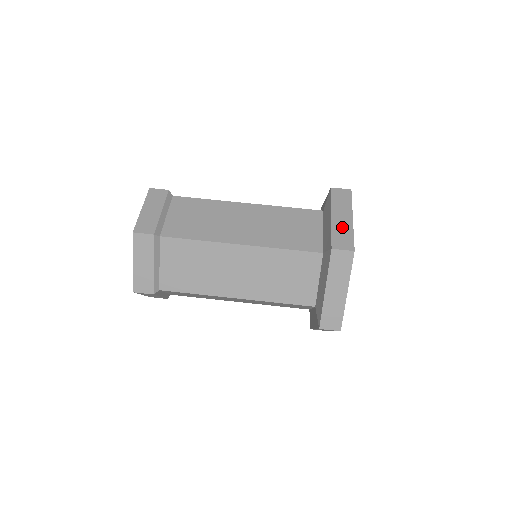
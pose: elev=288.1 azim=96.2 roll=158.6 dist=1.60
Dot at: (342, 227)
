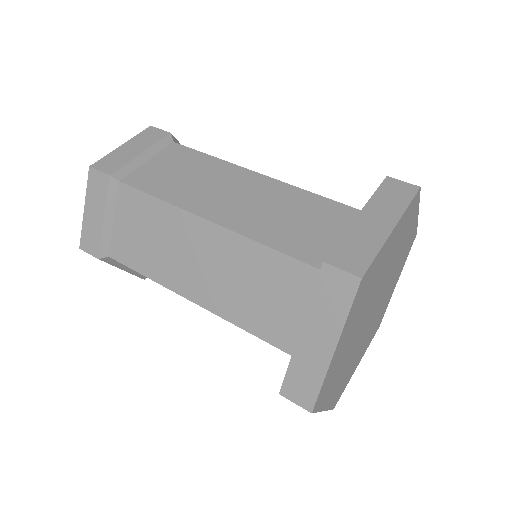
Dot at: (365, 235)
